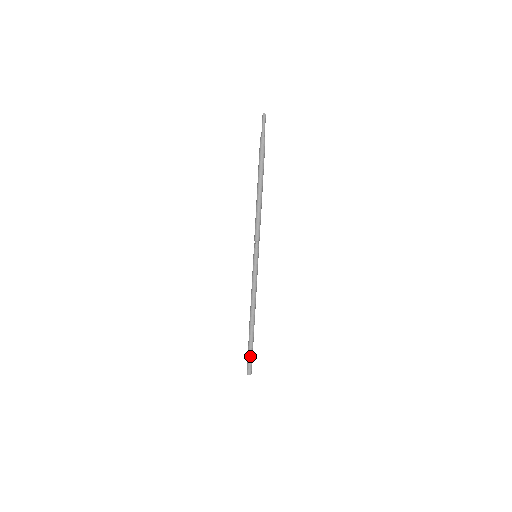
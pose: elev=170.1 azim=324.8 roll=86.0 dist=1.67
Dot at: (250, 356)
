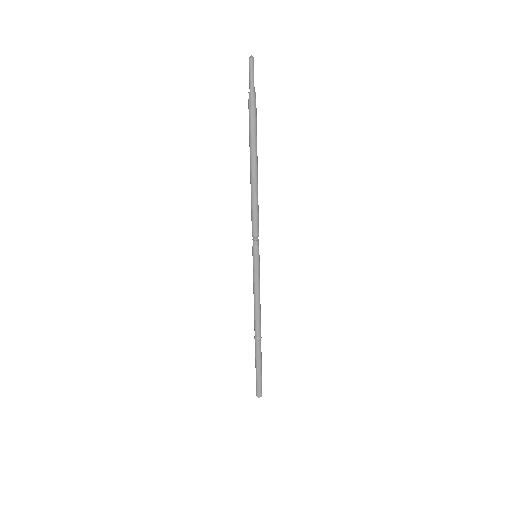
Dot at: (256, 375)
